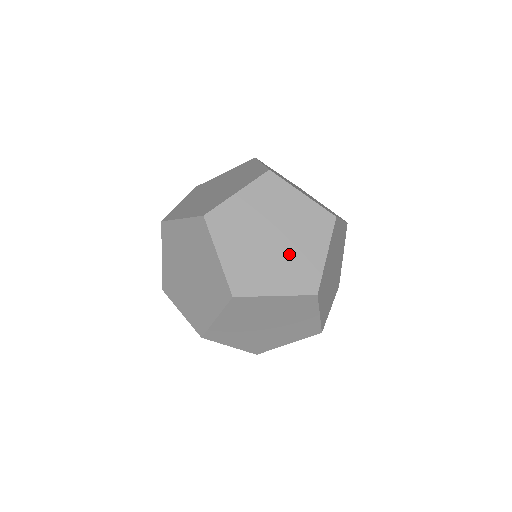
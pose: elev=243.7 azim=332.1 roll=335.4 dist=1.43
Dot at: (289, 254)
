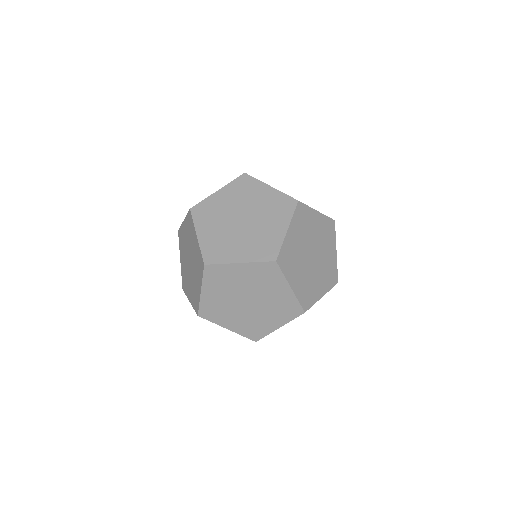
Dot at: (252, 315)
